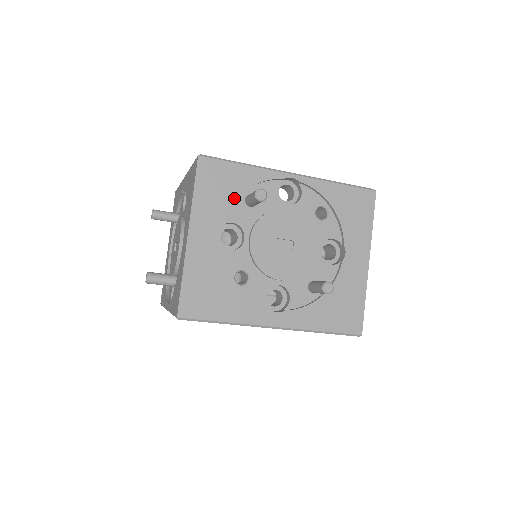
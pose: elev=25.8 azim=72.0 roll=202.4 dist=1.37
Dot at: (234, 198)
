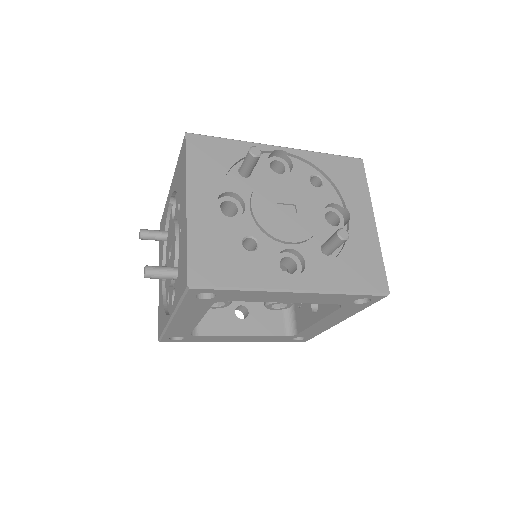
Dot at: (228, 168)
